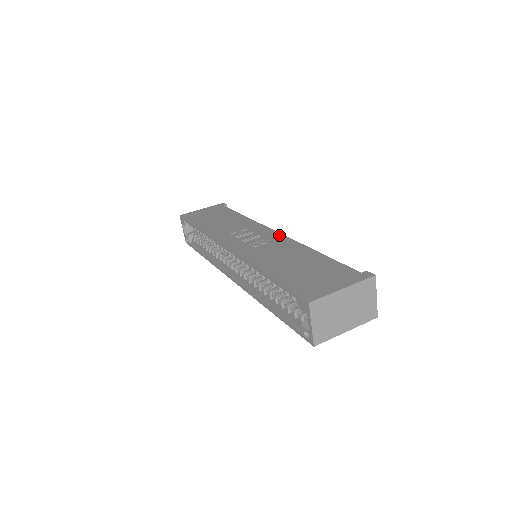
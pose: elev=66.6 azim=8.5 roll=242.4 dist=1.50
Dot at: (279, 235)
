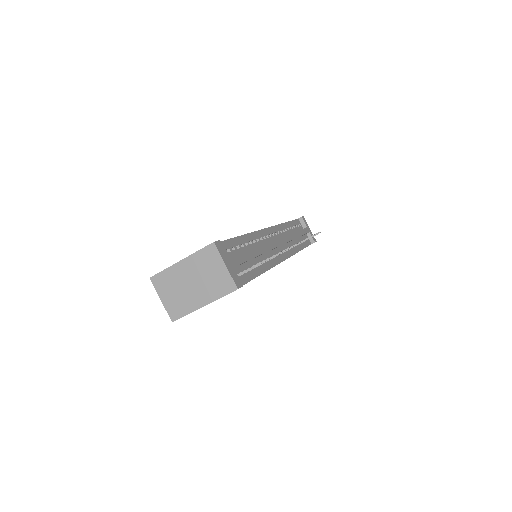
Dot at: occluded
